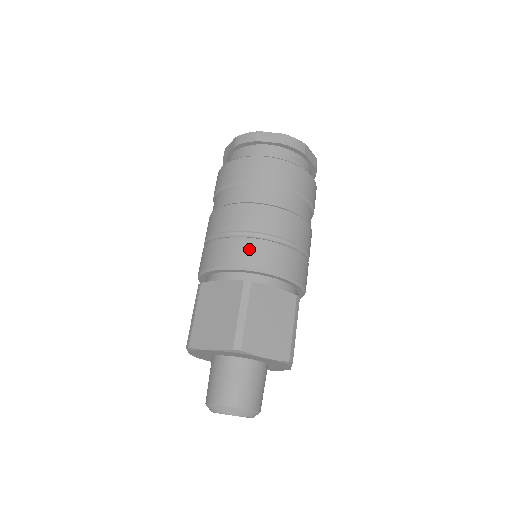
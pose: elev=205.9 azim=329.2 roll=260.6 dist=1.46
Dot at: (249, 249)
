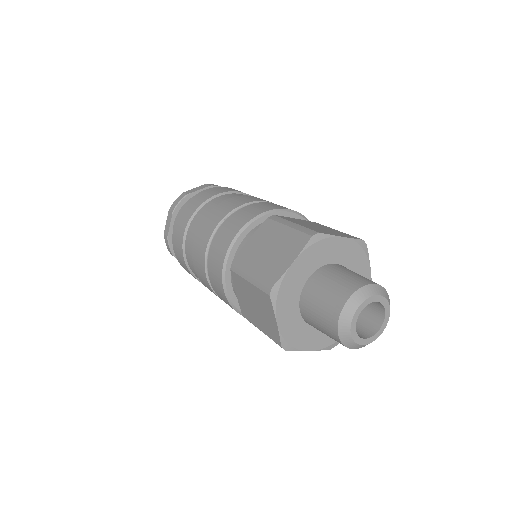
Dot at: (249, 210)
